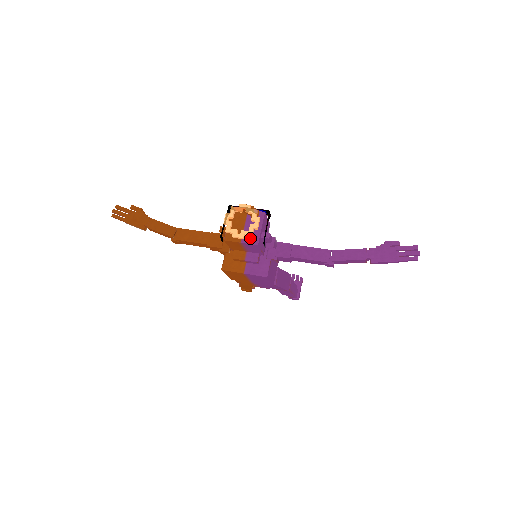
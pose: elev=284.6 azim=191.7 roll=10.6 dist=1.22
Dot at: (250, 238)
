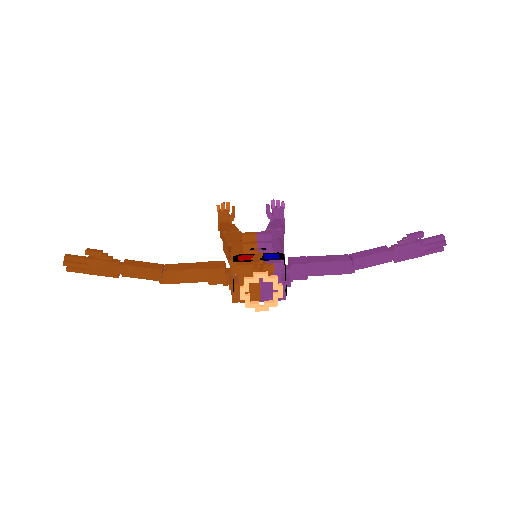
Dot at: (270, 295)
